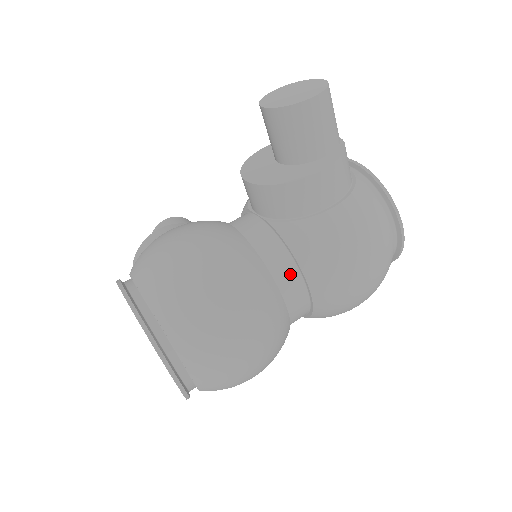
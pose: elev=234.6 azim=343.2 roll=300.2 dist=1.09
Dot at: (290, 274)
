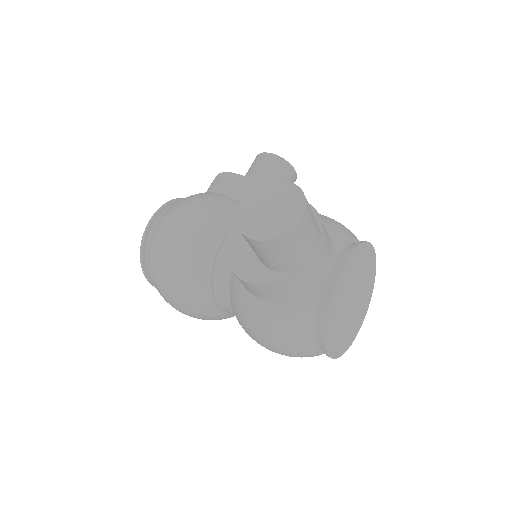
Dot at: (227, 301)
